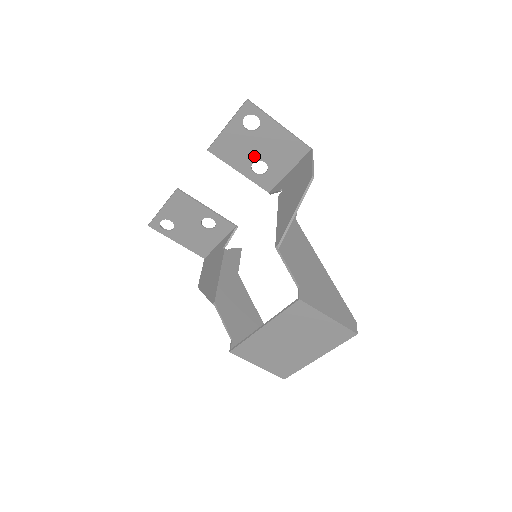
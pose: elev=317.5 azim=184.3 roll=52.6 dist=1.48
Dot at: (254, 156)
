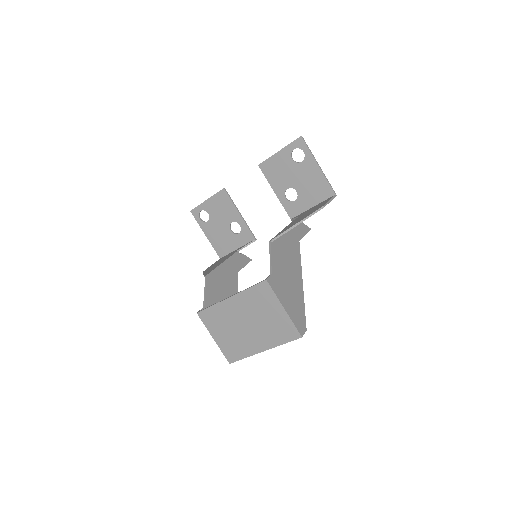
Dot at: (290, 183)
